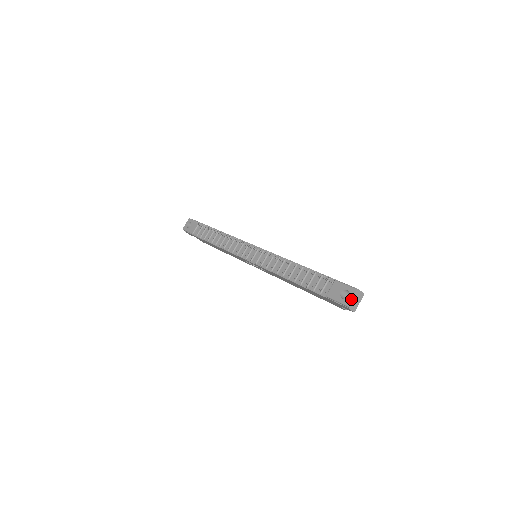
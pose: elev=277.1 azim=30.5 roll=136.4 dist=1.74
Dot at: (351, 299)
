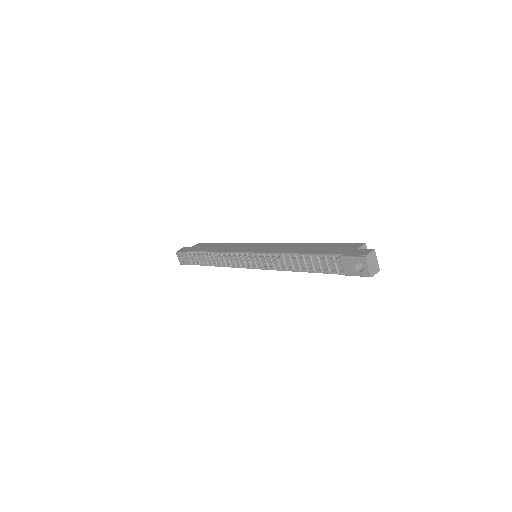
Dot at: (368, 270)
